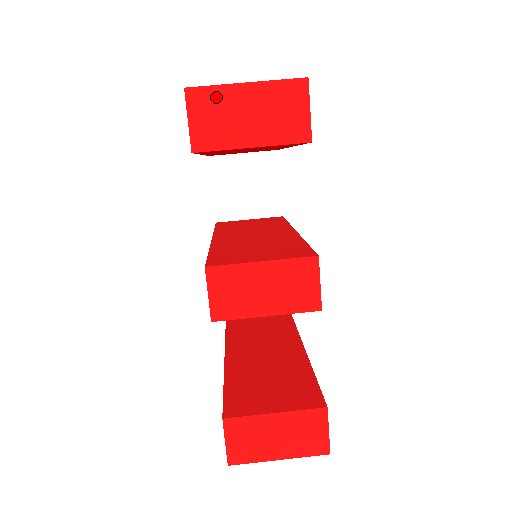
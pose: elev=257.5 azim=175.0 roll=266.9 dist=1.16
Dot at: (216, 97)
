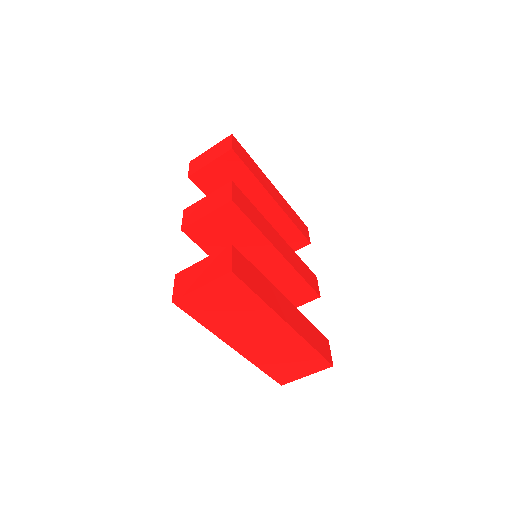
Dot at: (200, 158)
